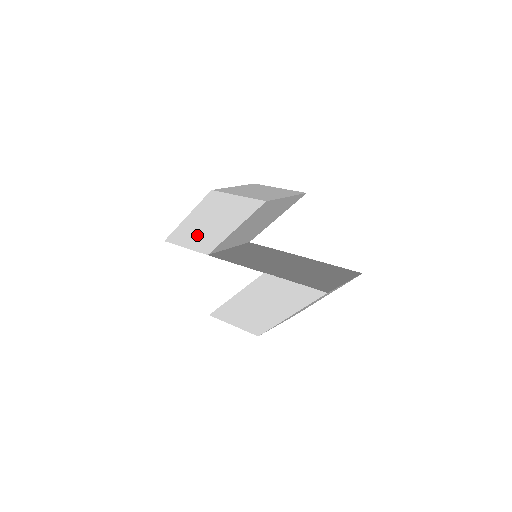
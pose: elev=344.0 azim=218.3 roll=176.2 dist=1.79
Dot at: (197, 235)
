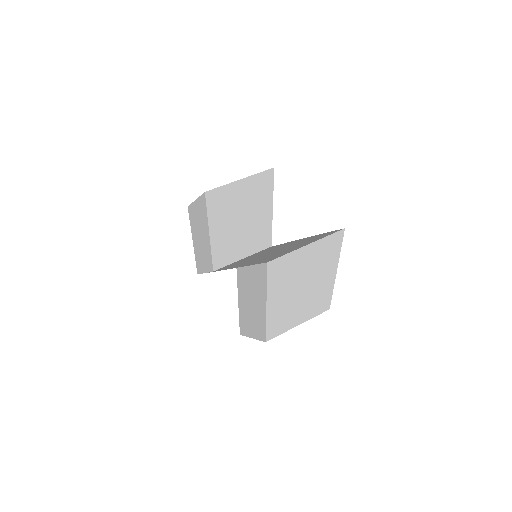
Dot at: (202, 256)
